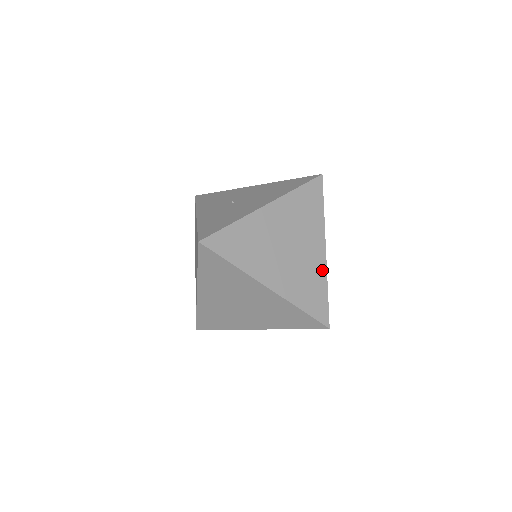
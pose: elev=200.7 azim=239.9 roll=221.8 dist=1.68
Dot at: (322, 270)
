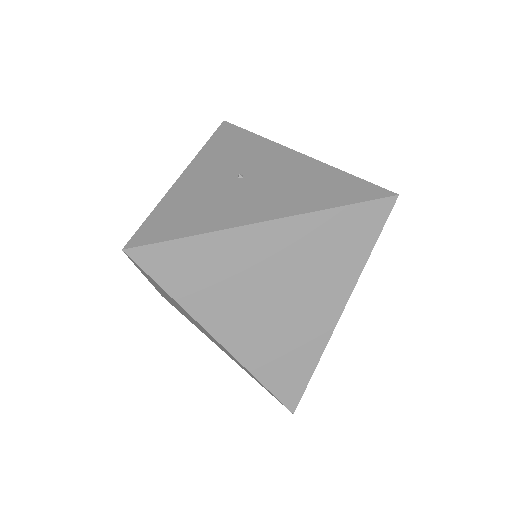
Dot at: (320, 339)
